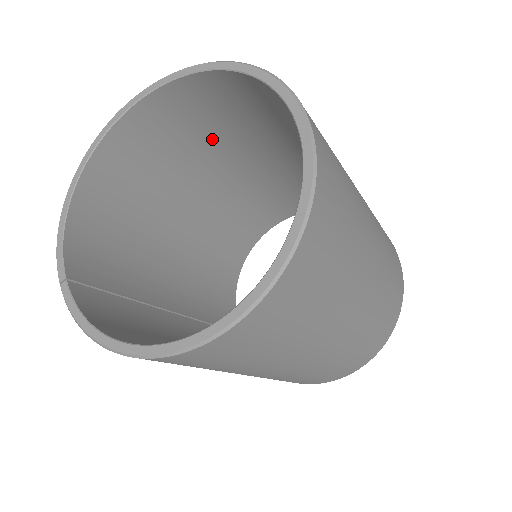
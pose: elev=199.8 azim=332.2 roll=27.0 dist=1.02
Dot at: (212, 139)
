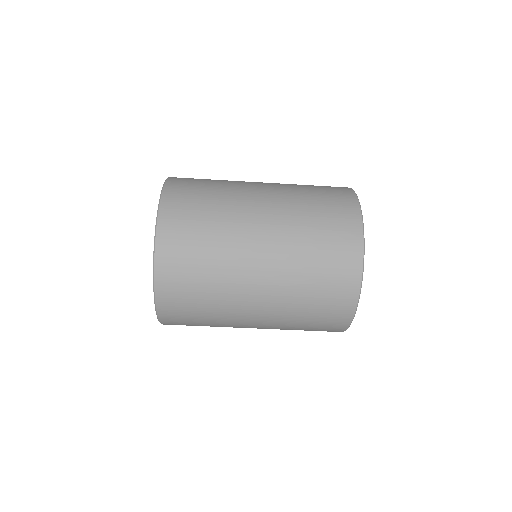
Dot at: occluded
